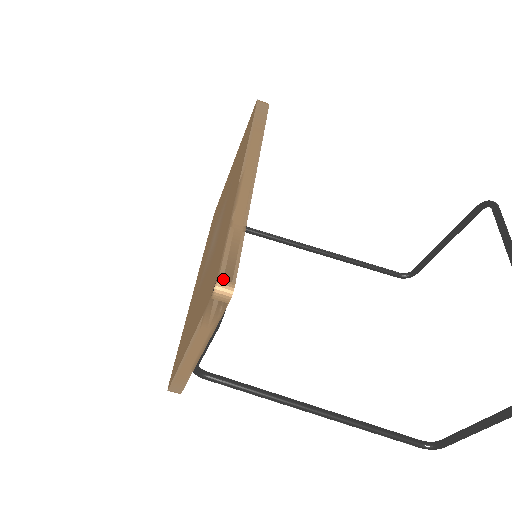
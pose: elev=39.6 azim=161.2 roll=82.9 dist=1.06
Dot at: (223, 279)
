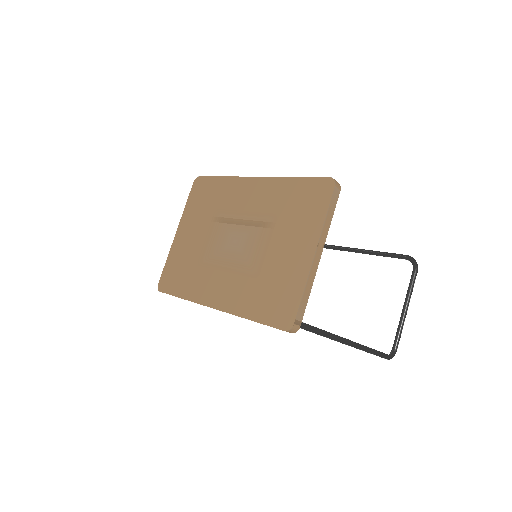
Dot at: (331, 179)
